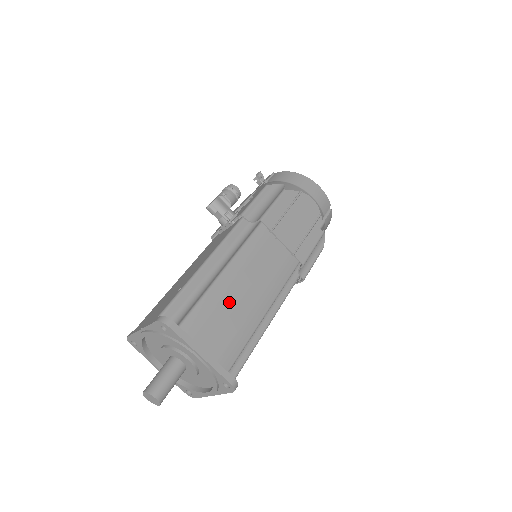
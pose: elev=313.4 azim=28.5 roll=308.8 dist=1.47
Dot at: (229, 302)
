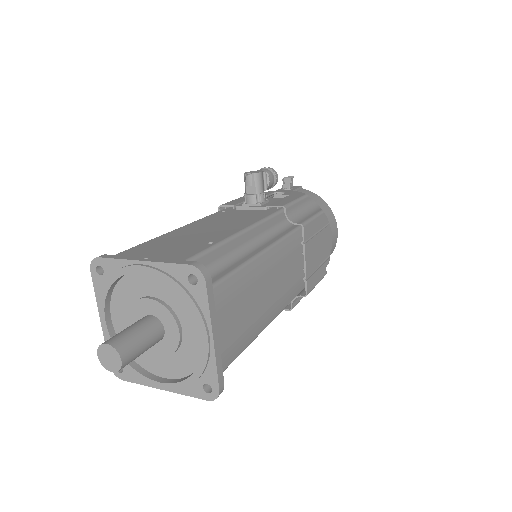
Dot at: (254, 292)
